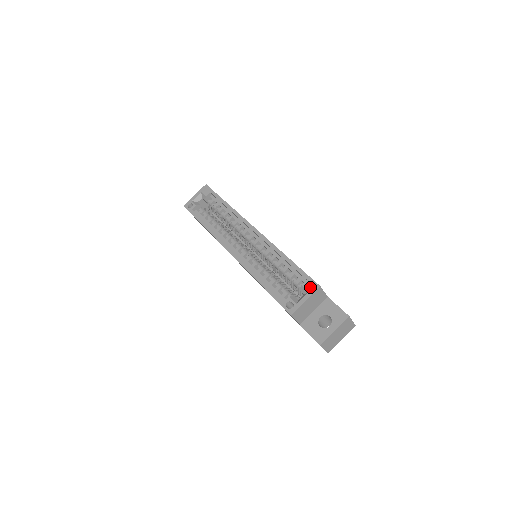
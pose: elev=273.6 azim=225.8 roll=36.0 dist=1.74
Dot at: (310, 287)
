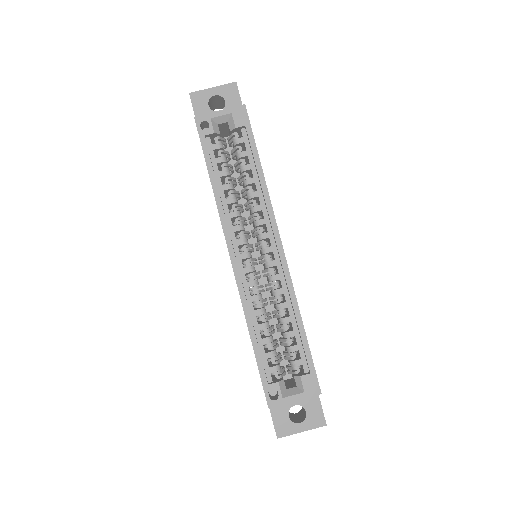
Dot at: (309, 387)
